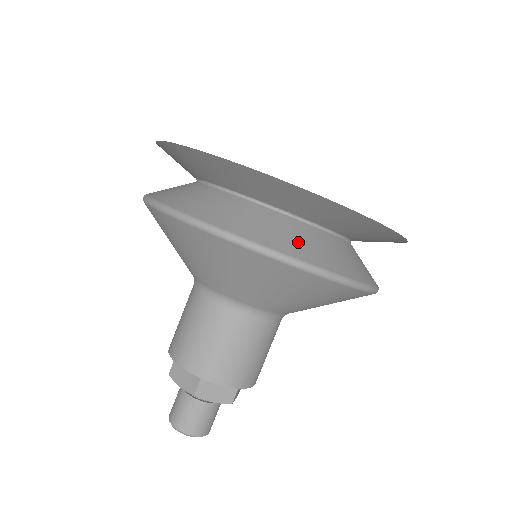
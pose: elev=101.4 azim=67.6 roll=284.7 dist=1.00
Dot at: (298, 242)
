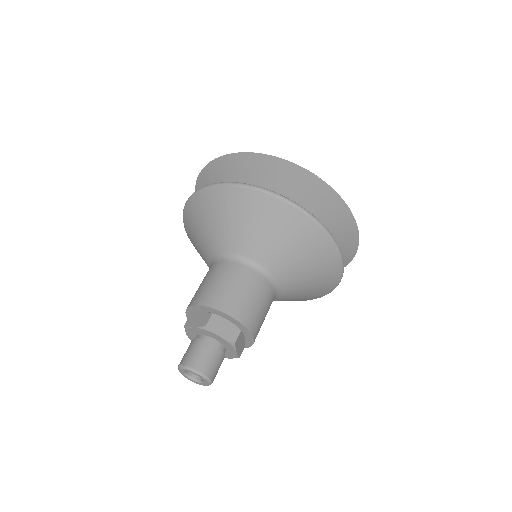
Dot at: occluded
